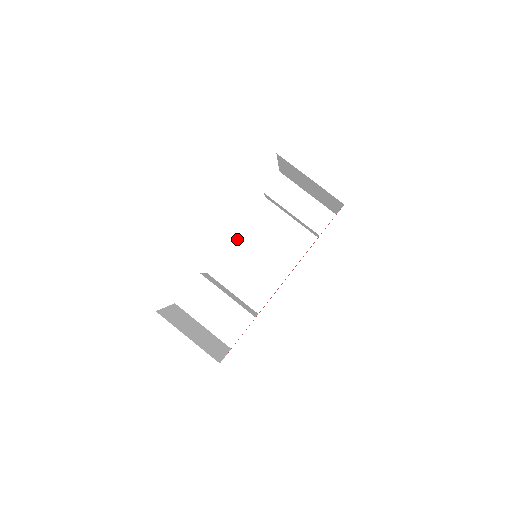
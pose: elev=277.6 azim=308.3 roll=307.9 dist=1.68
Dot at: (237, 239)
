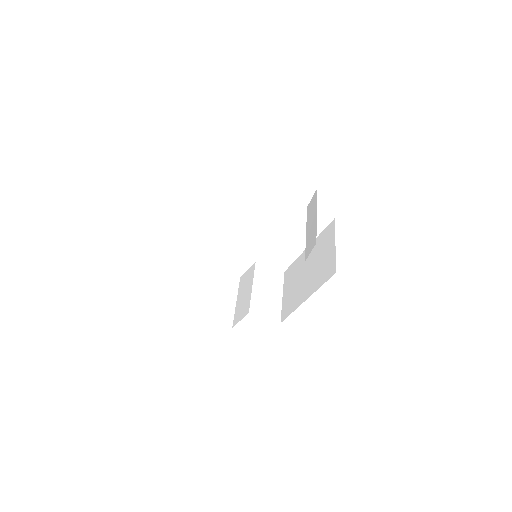
Dot at: occluded
